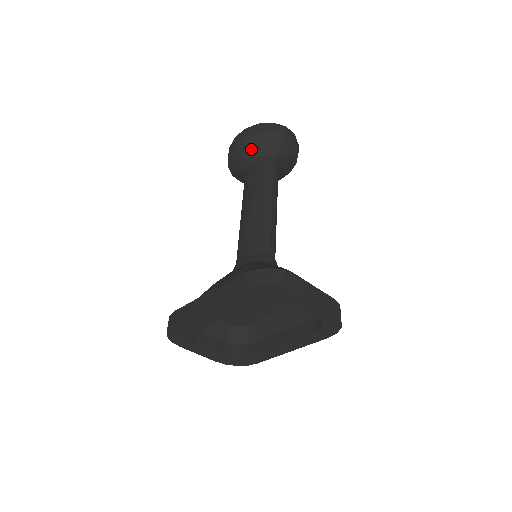
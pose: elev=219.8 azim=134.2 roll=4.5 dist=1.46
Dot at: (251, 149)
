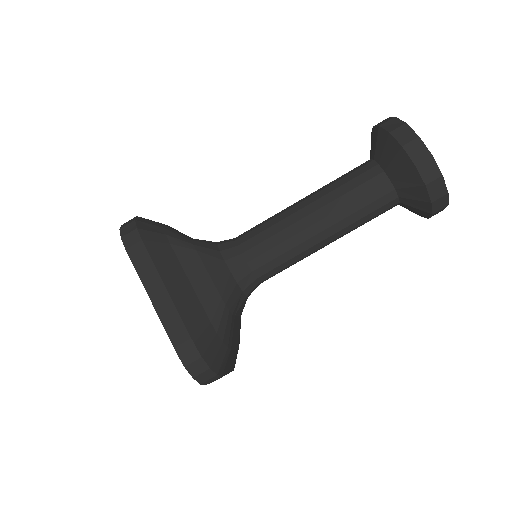
Dot at: (402, 175)
